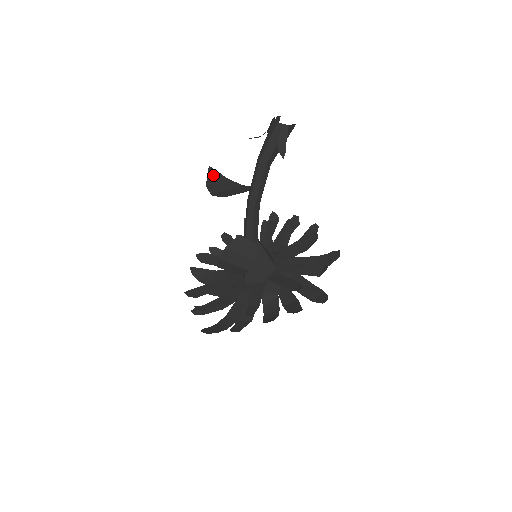
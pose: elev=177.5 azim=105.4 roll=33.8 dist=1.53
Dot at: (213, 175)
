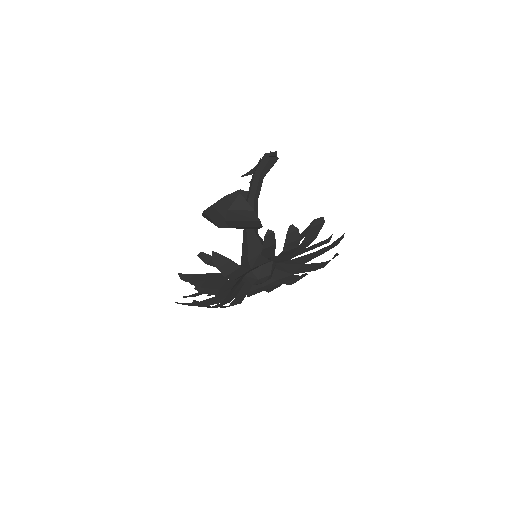
Dot at: (207, 218)
